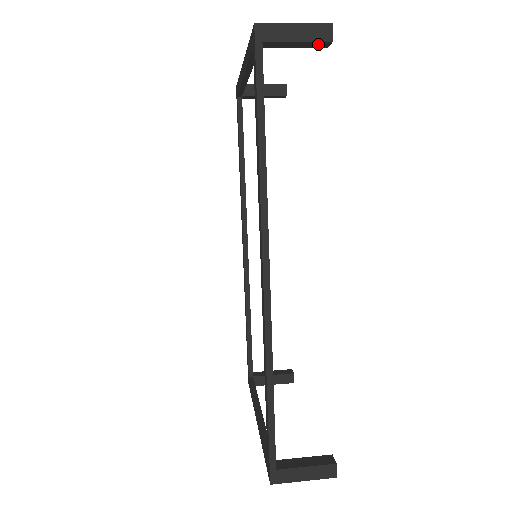
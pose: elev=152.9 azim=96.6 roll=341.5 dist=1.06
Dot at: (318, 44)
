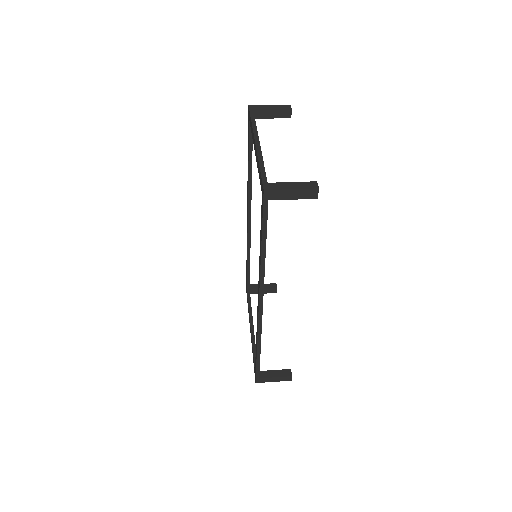
Dot at: (308, 196)
